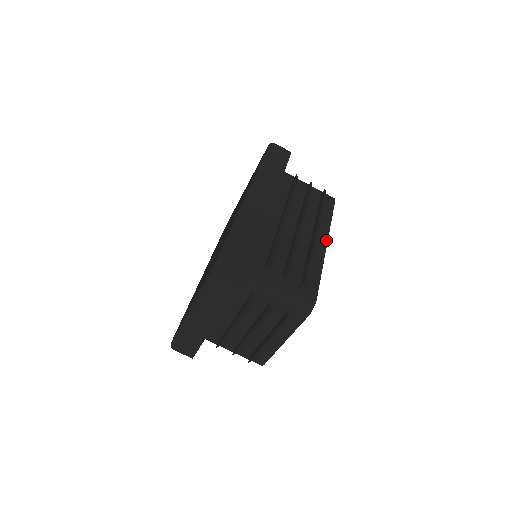
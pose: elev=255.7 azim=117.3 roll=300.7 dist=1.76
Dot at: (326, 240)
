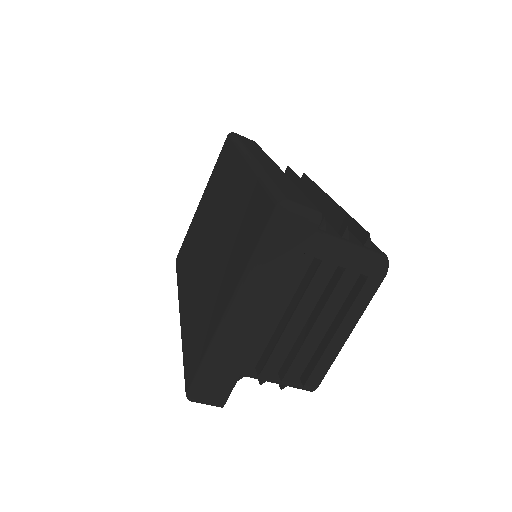
Dot at: occluded
